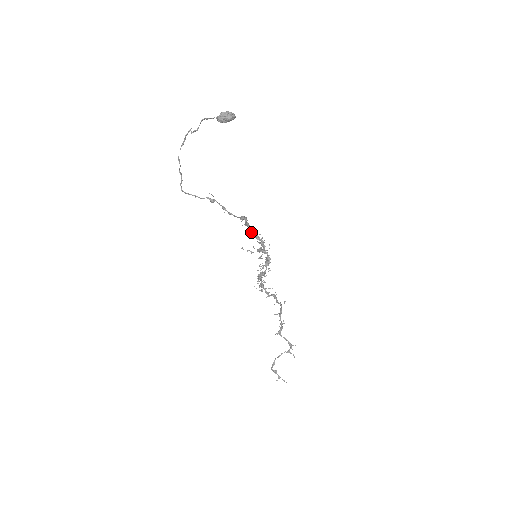
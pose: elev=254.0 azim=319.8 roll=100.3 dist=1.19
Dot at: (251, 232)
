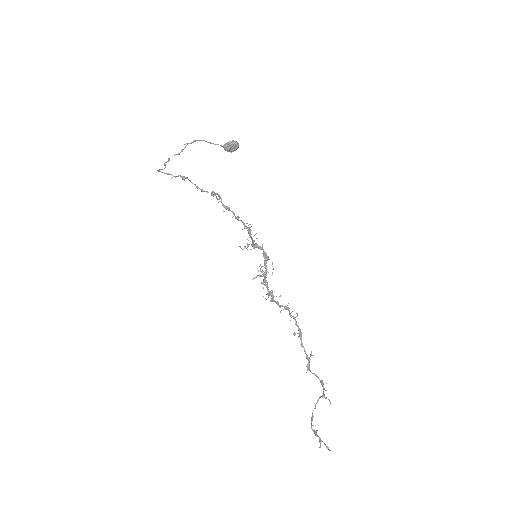
Dot at: (233, 216)
